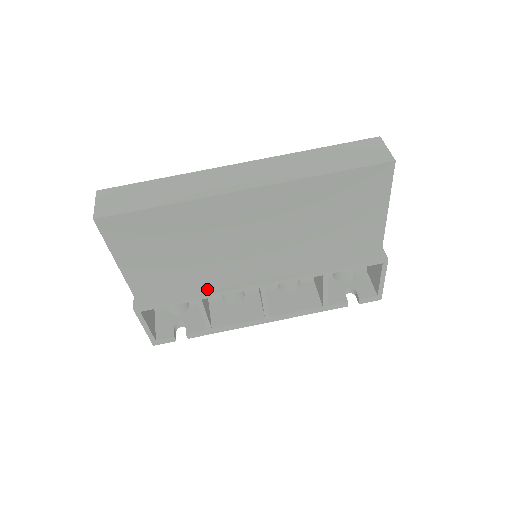
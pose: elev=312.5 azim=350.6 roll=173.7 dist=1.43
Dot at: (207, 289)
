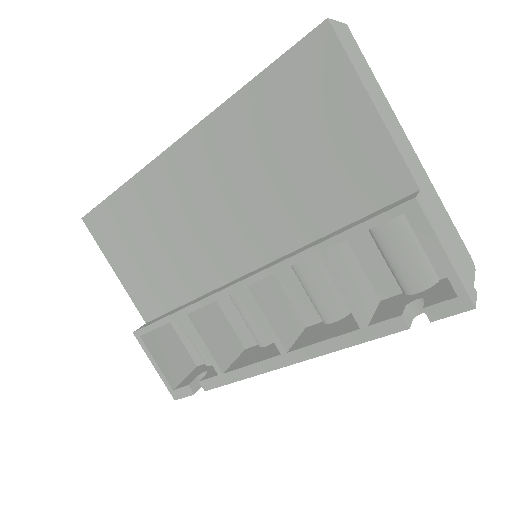
Dot at: (195, 301)
